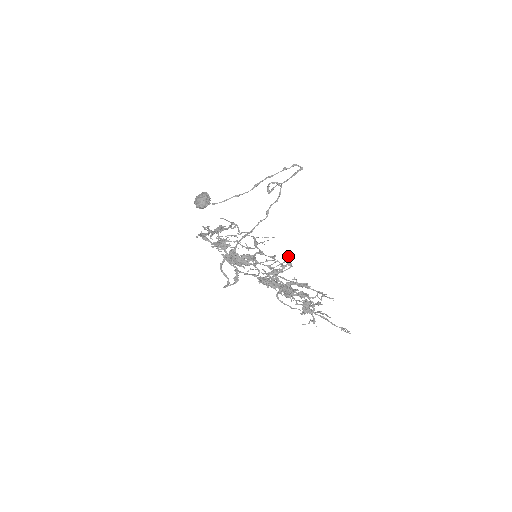
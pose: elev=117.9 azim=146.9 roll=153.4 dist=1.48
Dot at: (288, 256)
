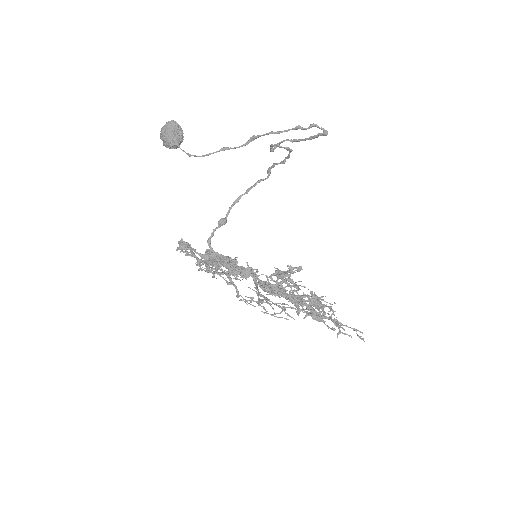
Dot at: (299, 281)
